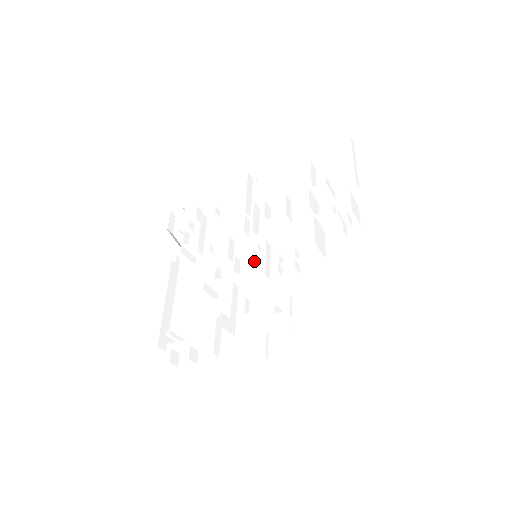
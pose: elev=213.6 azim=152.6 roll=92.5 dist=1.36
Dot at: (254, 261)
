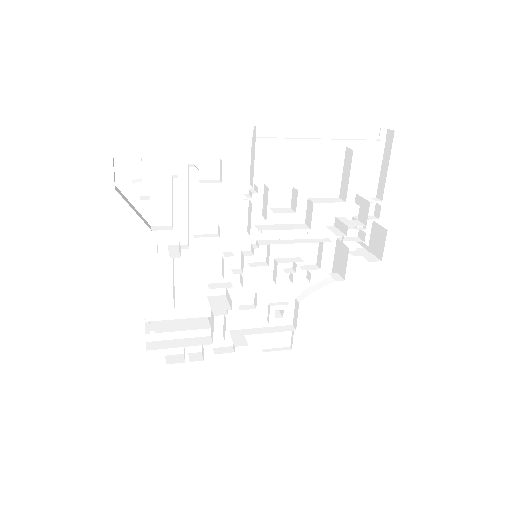
Dot at: (249, 256)
